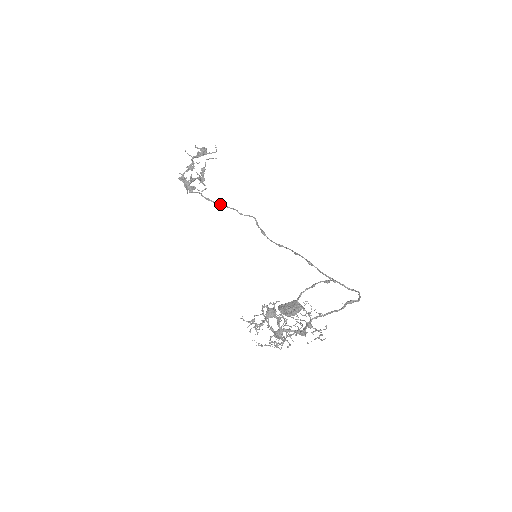
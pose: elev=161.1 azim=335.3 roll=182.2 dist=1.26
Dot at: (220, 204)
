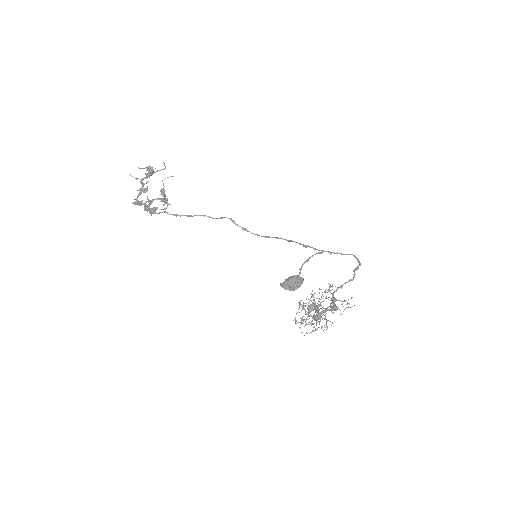
Dot at: (190, 216)
